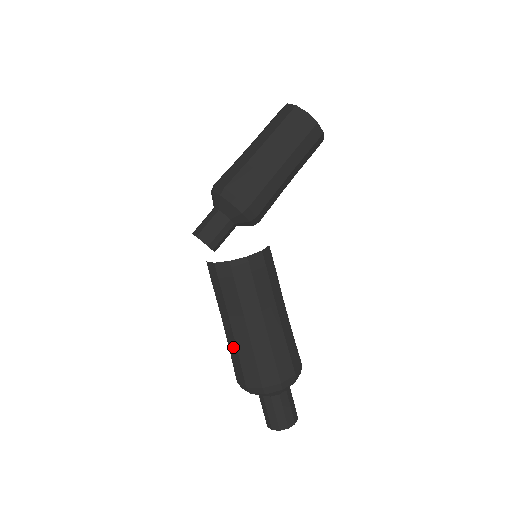
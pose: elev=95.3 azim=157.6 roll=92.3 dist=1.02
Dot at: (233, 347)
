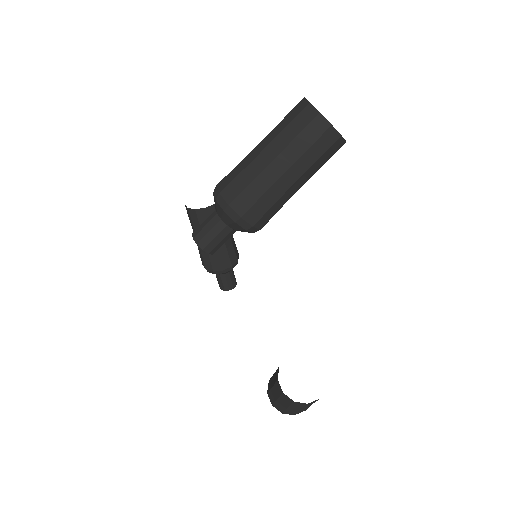
Dot at: (281, 406)
